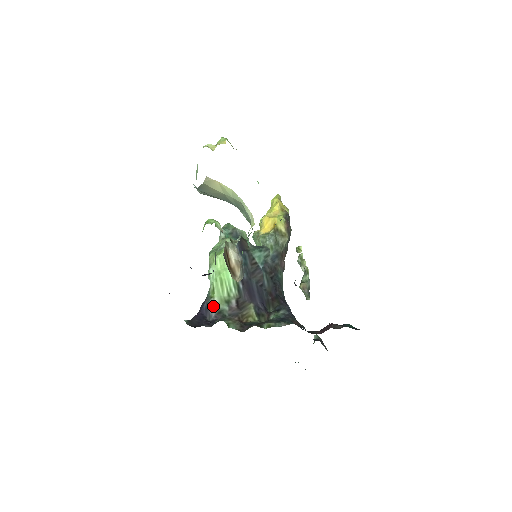
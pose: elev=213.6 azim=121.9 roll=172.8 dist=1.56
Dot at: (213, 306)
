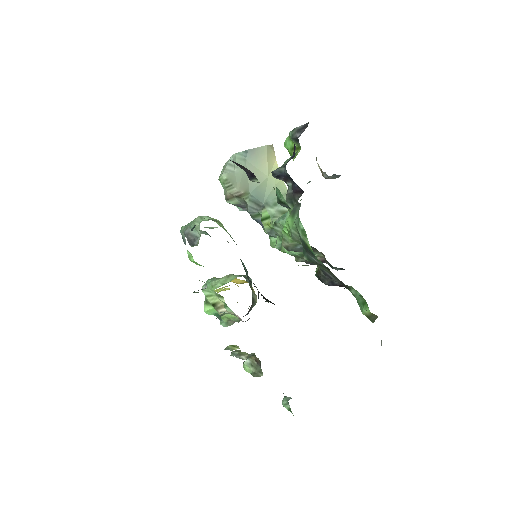
Dot at: occluded
